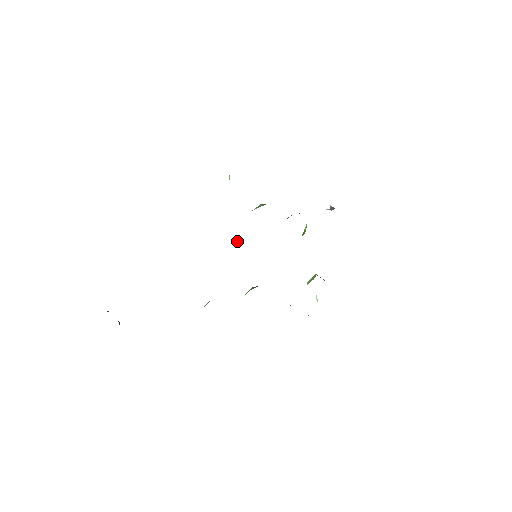
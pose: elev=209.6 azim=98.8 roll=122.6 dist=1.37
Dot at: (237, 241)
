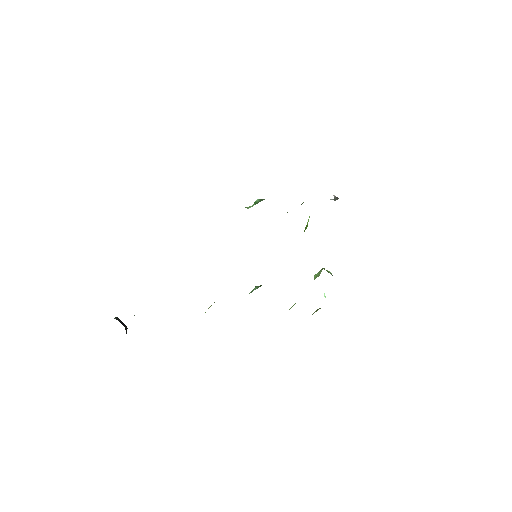
Dot at: occluded
